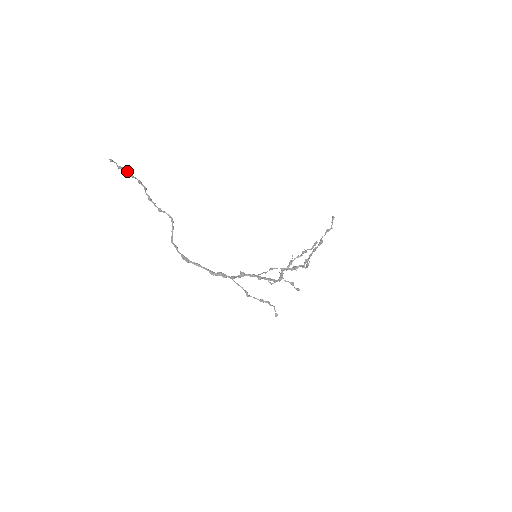
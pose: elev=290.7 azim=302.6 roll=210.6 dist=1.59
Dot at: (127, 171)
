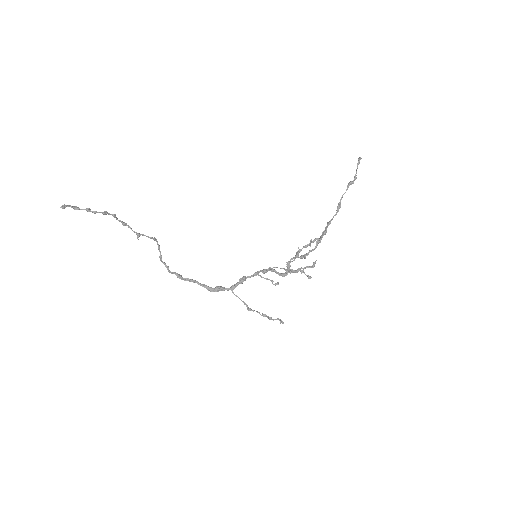
Dot at: (86, 210)
